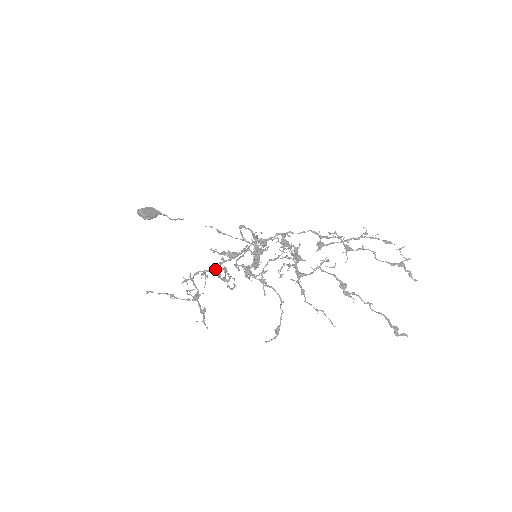
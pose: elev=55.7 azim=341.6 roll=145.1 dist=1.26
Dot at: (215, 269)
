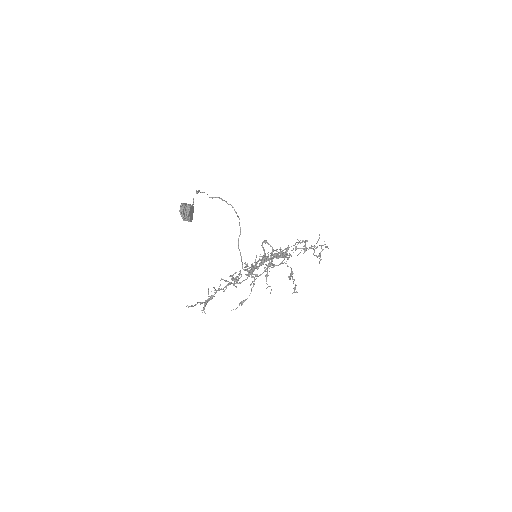
Dot at: occluded
